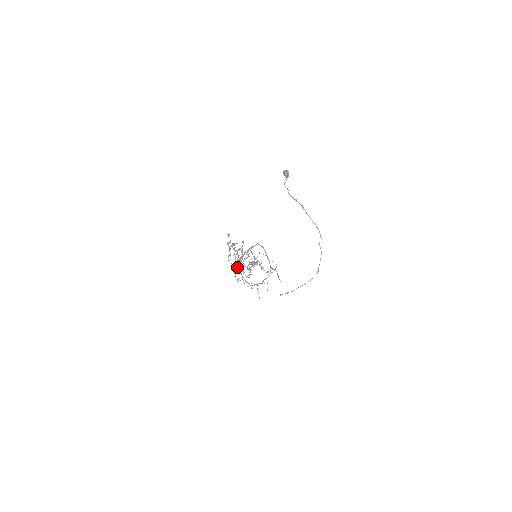
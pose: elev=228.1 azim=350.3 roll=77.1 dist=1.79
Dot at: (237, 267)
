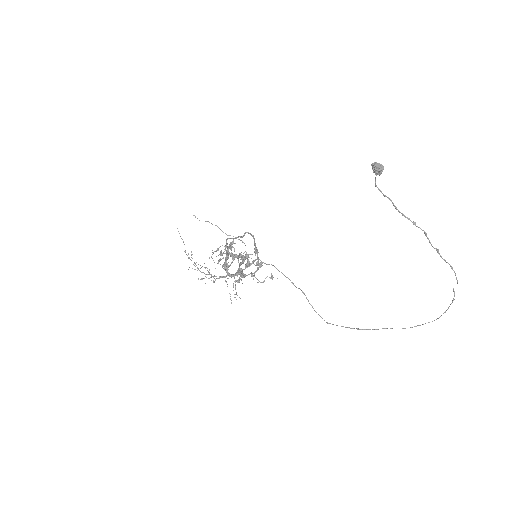
Dot at: (231, 277)
